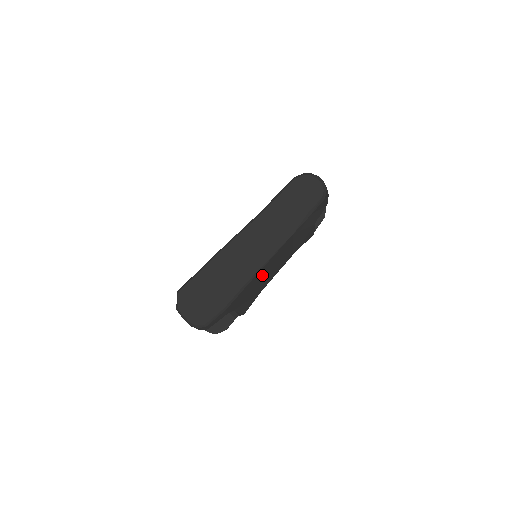
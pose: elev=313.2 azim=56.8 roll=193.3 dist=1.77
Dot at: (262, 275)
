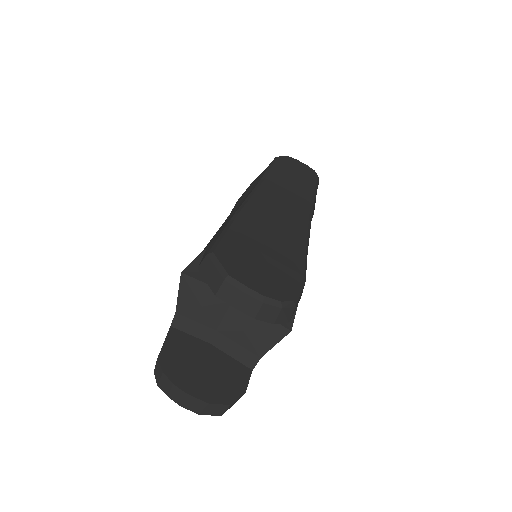
Dot at: occluded
